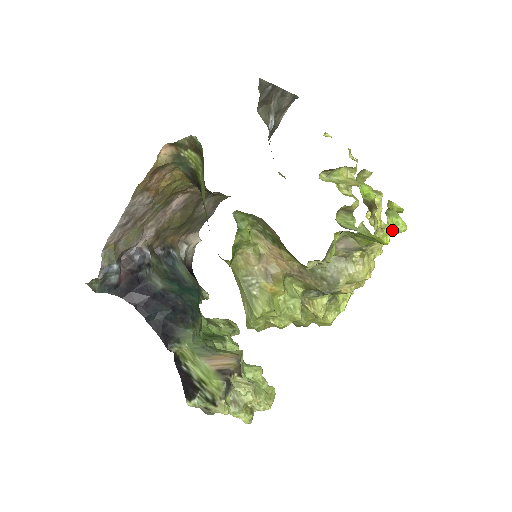
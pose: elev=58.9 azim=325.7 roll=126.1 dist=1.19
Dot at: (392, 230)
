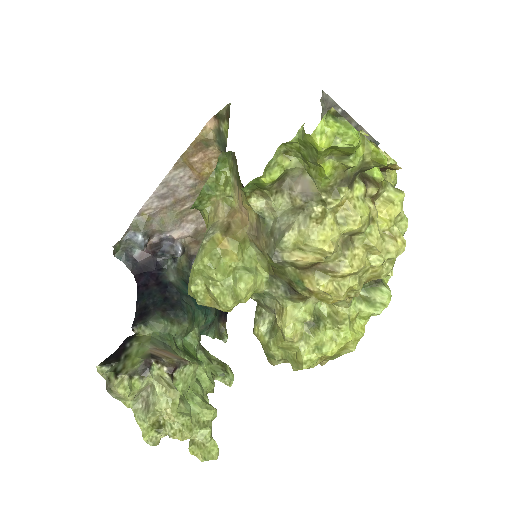
Dot at: (333, 135)
